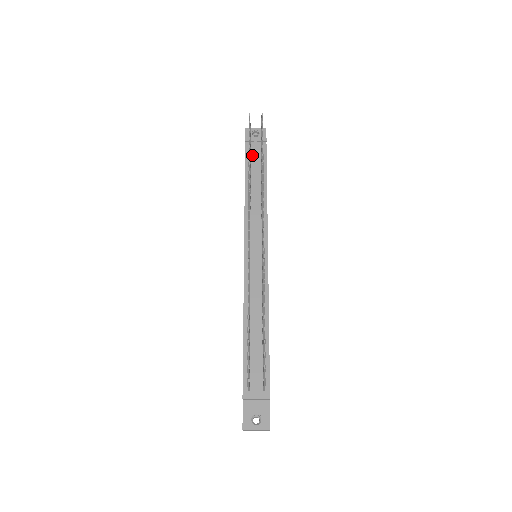
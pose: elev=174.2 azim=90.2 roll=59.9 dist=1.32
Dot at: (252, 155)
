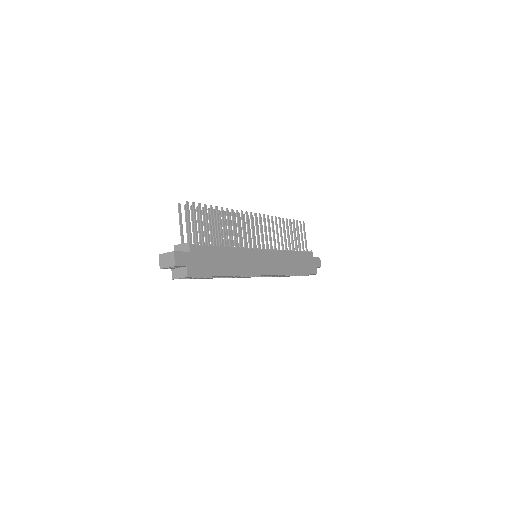
Dot at: occluded
